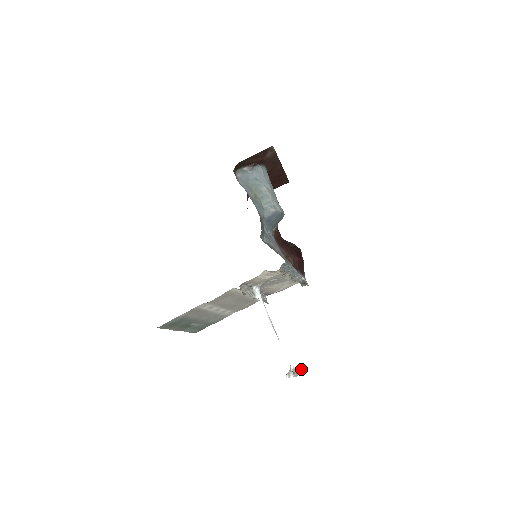
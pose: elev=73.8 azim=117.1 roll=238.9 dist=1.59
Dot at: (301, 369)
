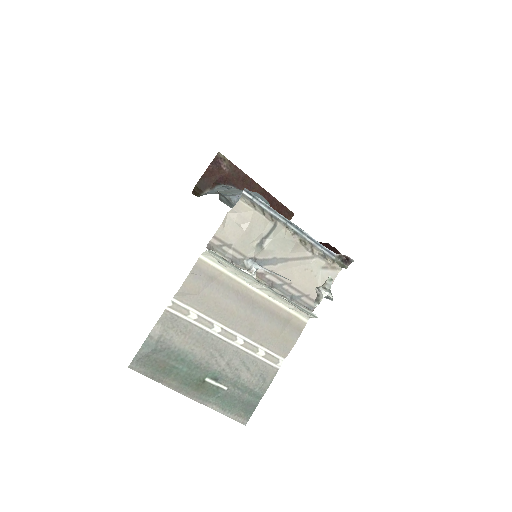
Dot at: (330, 279)
